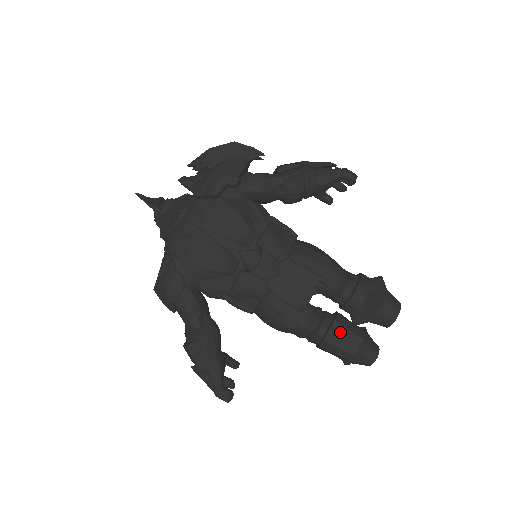
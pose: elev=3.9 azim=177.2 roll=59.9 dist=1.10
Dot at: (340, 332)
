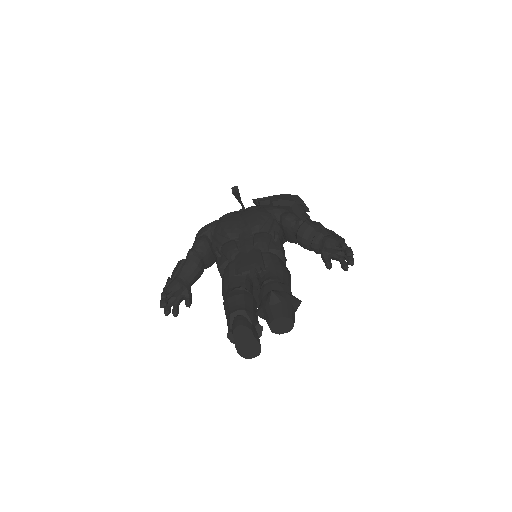
Dot at: (238, 296)
